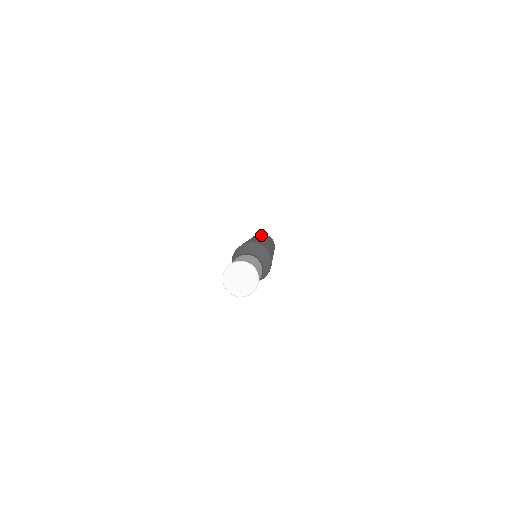
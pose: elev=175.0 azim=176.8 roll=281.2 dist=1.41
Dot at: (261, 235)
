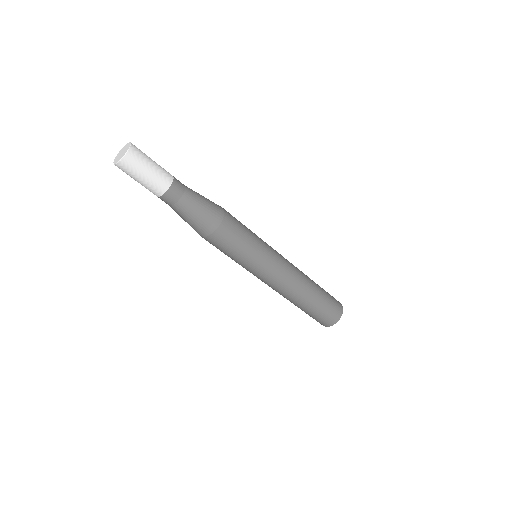
Dot at: occluded
